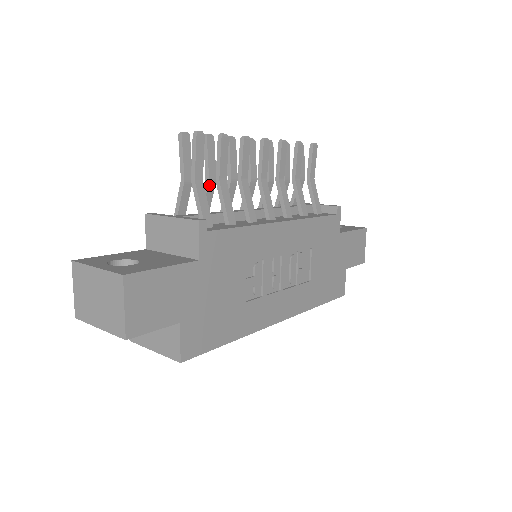
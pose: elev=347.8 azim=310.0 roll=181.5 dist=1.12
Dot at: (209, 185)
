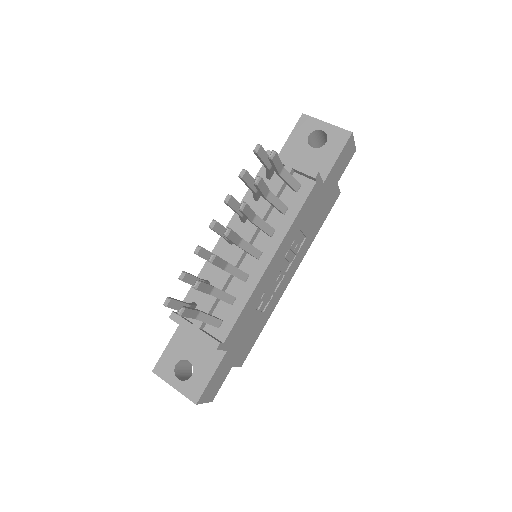
Dot at: occluded
